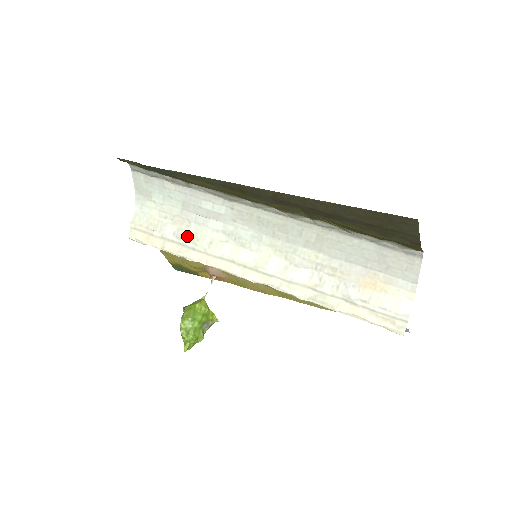
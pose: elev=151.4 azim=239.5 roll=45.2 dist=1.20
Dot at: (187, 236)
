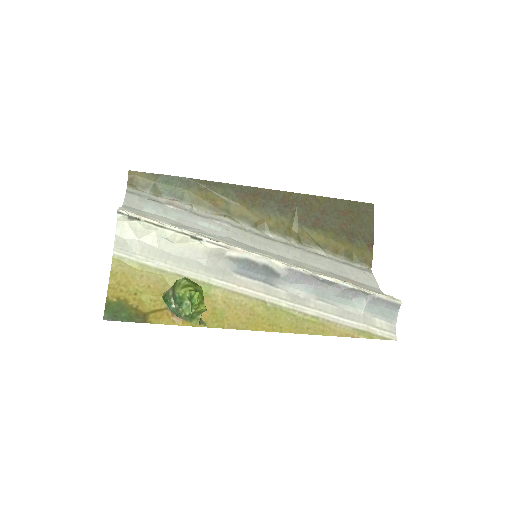
Dot at: occluded
